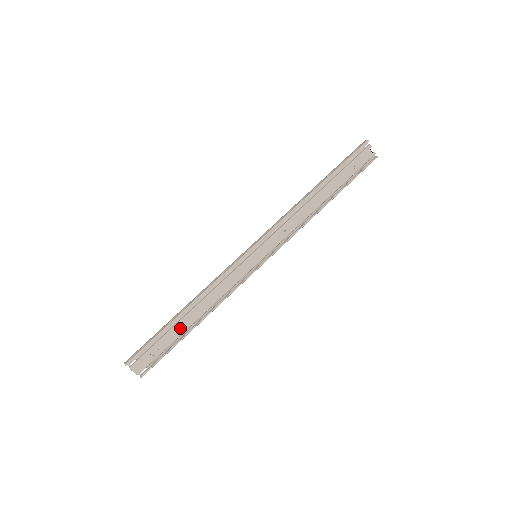
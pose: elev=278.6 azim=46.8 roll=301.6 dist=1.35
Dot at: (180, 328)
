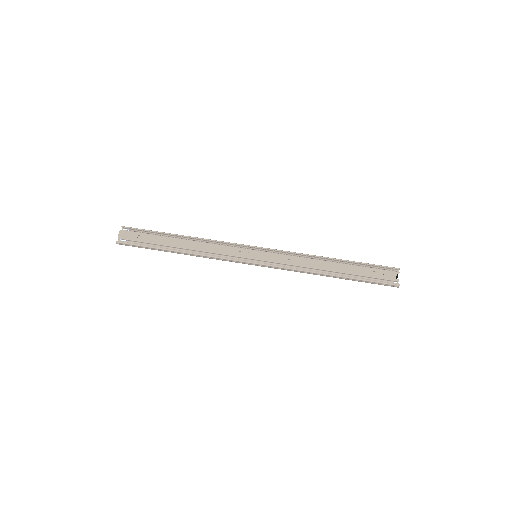
Dot at: (169, 241)
